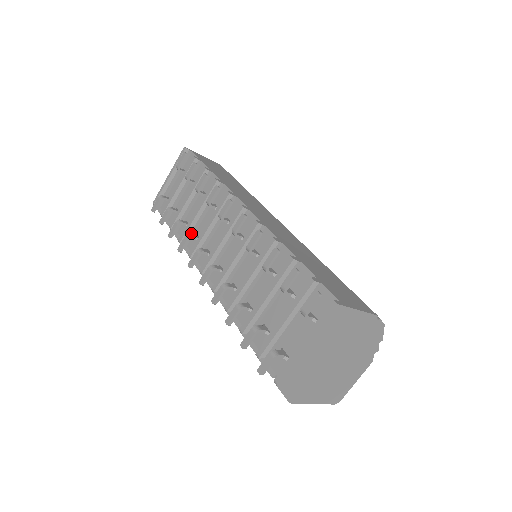
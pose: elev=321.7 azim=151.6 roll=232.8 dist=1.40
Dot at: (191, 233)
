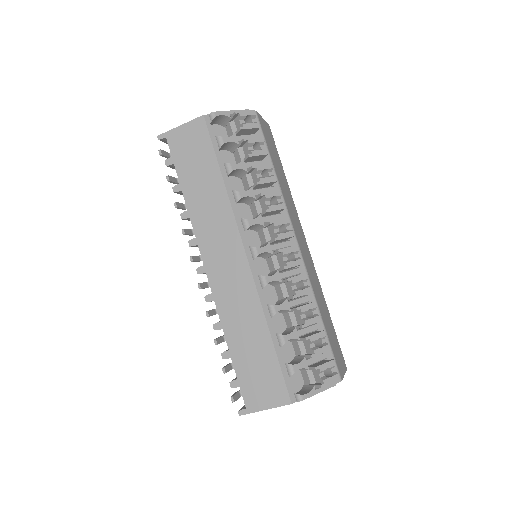
Dot at: occluded
